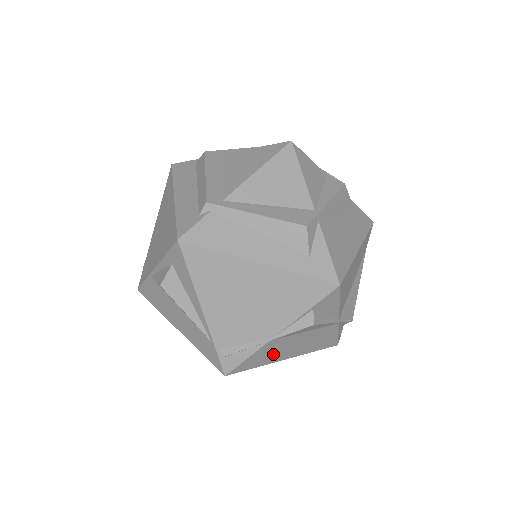
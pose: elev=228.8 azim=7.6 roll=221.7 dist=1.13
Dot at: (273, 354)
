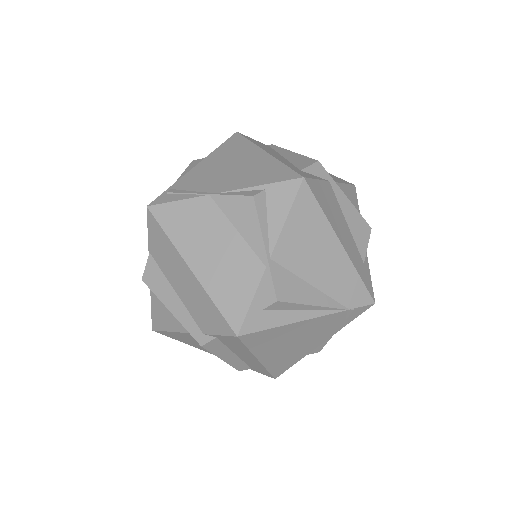
Dot at: (192, 232)
